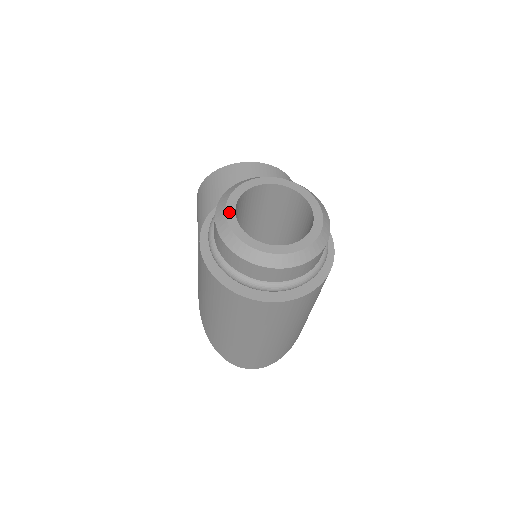
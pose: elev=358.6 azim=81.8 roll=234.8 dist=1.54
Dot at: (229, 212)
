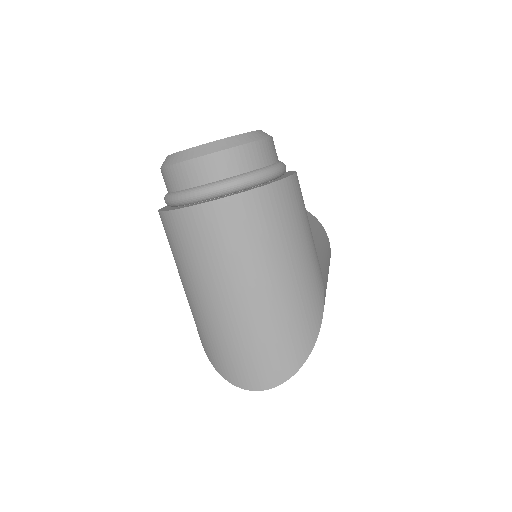
Dot at: occluded
